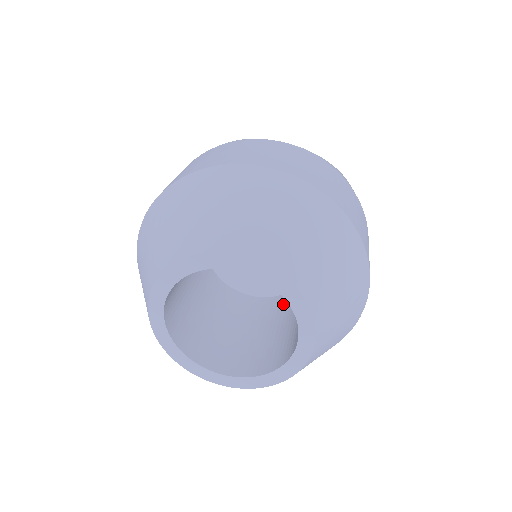
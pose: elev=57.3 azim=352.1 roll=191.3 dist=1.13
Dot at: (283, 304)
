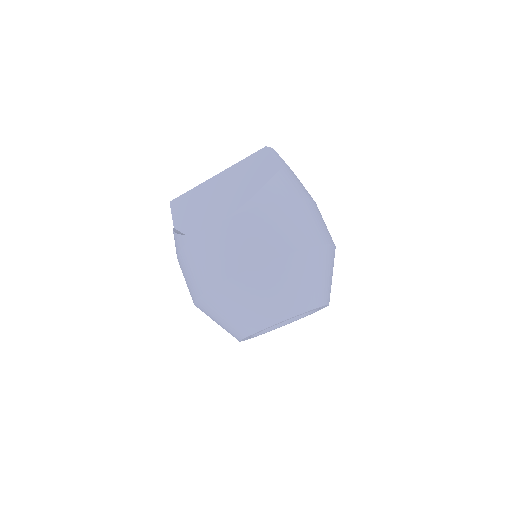
Dot at: occluded
